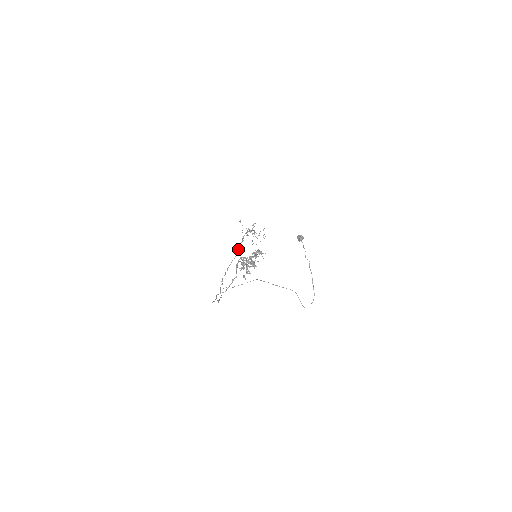
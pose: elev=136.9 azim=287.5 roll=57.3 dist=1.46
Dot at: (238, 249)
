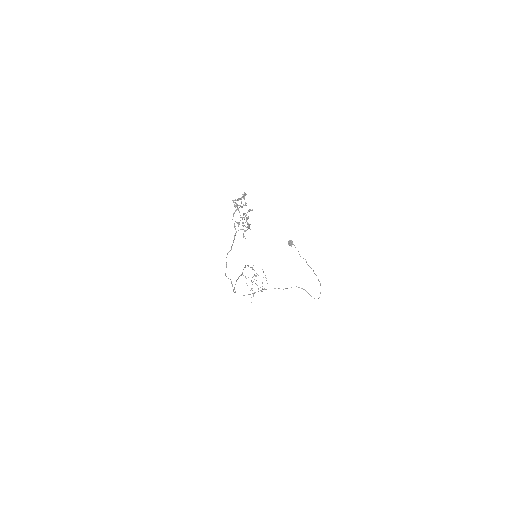
Dot at: occluded
